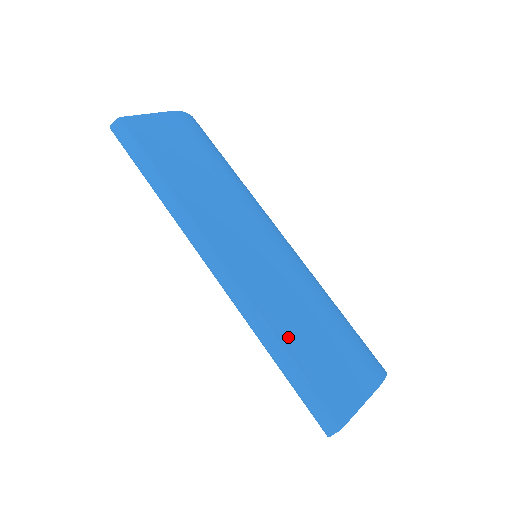
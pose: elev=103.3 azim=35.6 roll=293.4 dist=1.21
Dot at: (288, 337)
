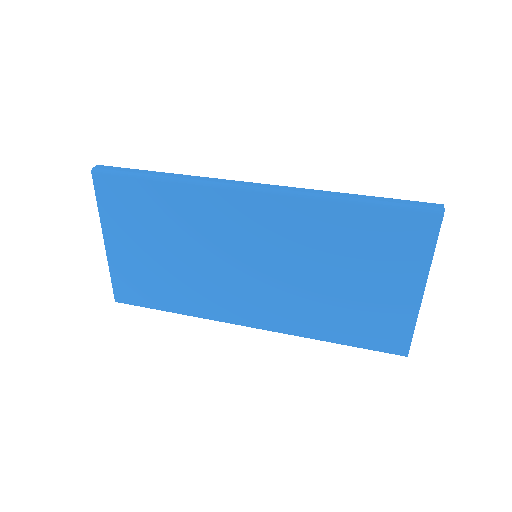
Dot at: occluded
